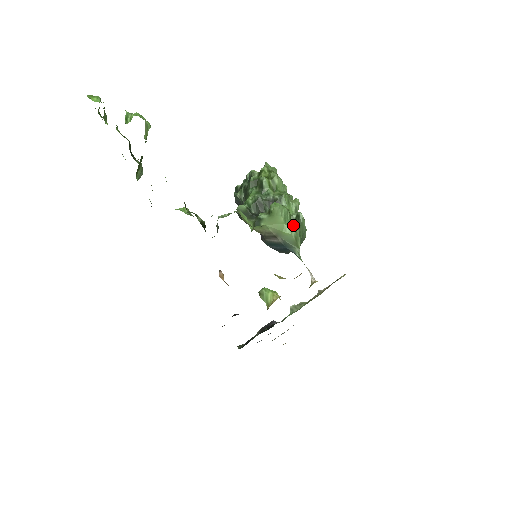
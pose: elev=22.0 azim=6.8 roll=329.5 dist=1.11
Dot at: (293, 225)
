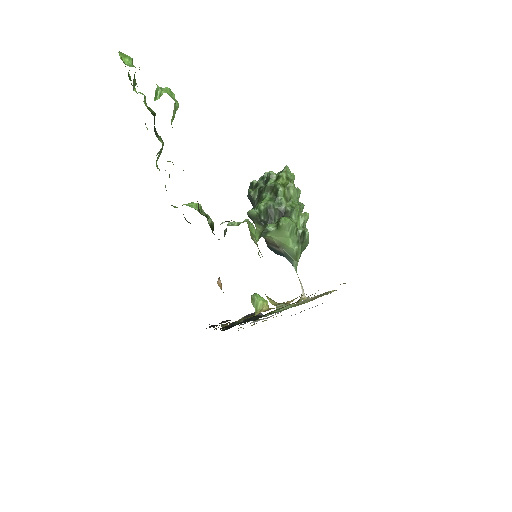
Dot at: (297, 239)
